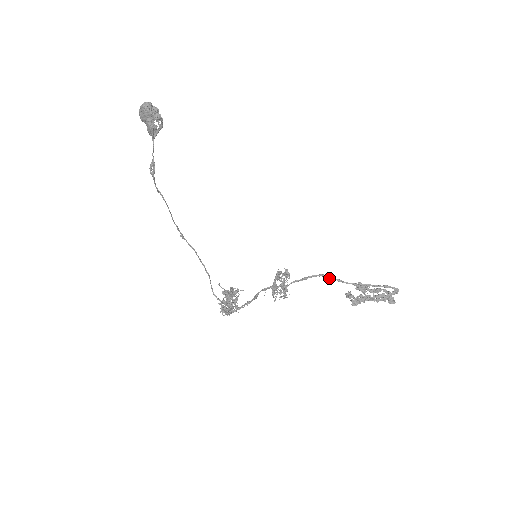
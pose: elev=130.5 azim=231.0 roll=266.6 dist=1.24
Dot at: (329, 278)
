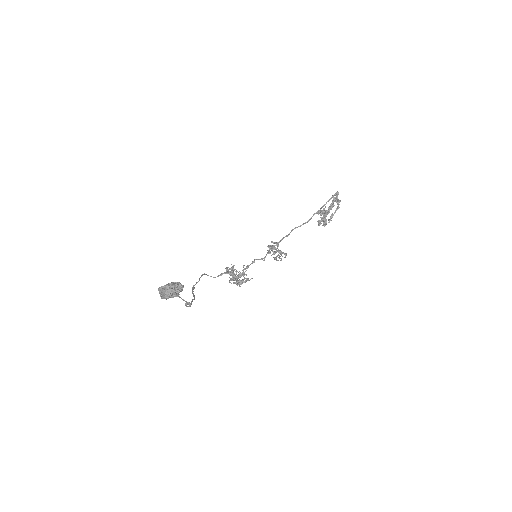
Dot at: occluded
